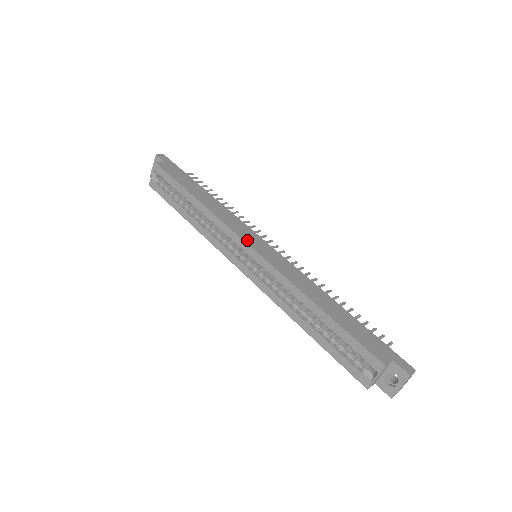
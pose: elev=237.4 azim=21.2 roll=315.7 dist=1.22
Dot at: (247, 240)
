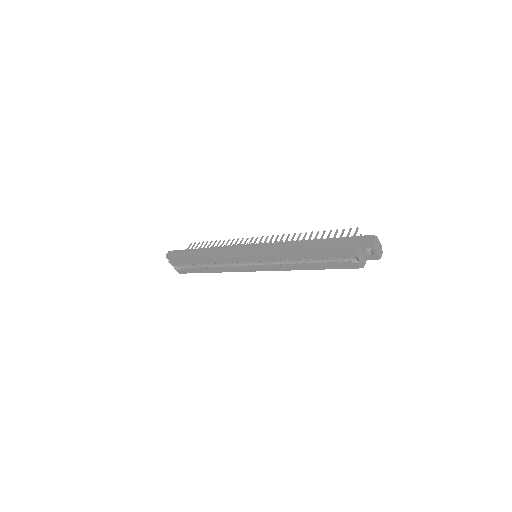
Dot at: (242, 255)
